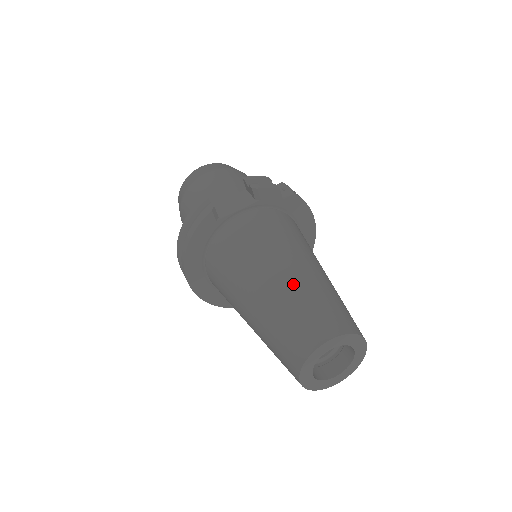
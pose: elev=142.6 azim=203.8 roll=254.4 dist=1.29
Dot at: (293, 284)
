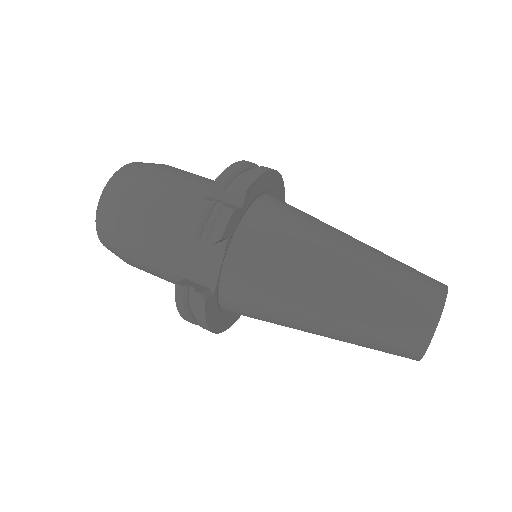
Dot at: (353, 307)
